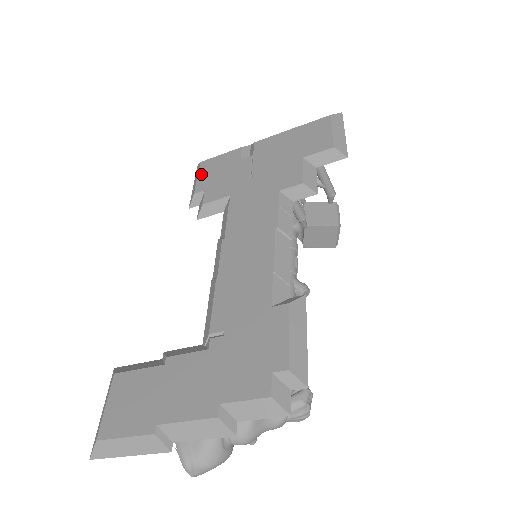
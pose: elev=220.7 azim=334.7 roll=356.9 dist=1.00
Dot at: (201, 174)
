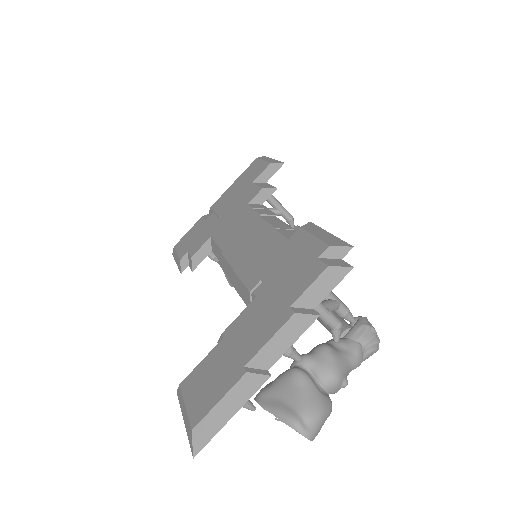
Dot at: (179, 249)
